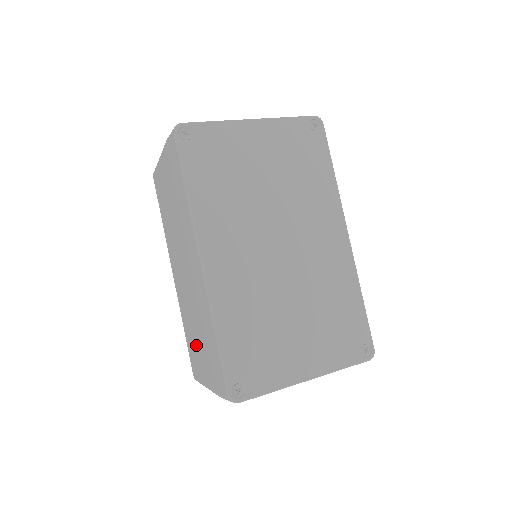
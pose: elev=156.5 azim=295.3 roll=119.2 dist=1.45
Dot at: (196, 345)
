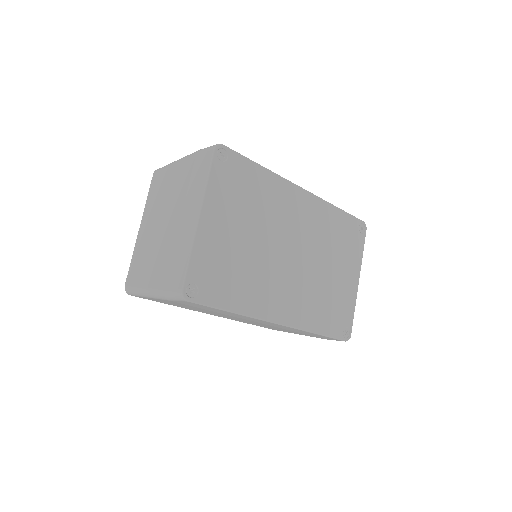
Dot at: occluded
